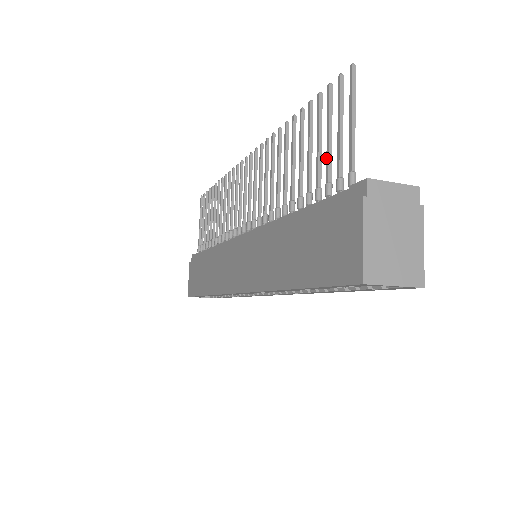
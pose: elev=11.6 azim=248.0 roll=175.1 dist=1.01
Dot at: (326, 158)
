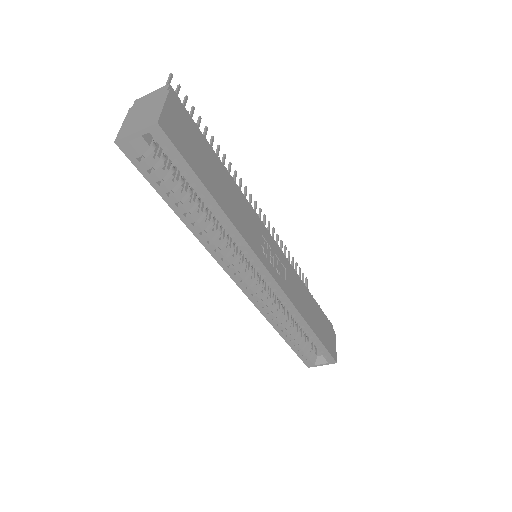
Dot at: occluded
